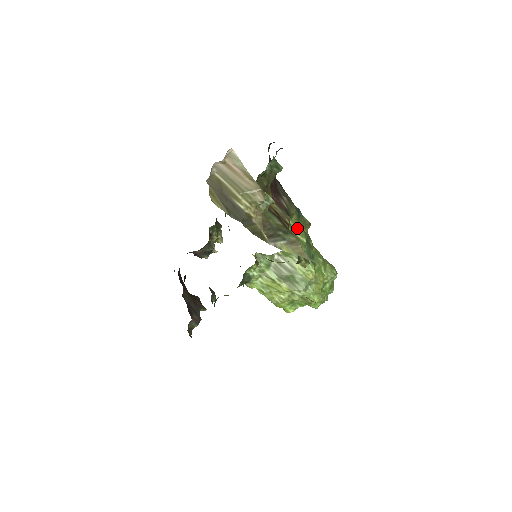
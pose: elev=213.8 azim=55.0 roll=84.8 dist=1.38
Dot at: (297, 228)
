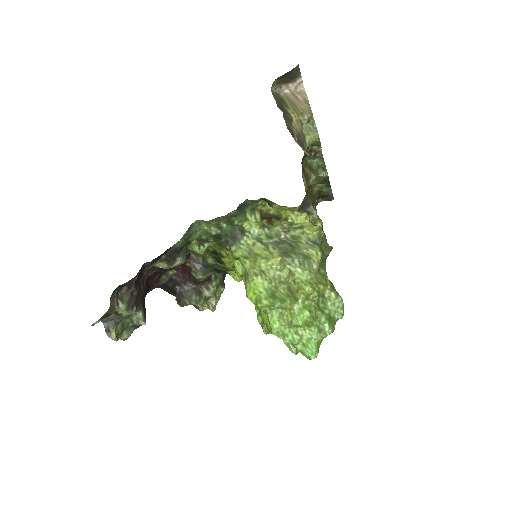
Dot at: occluded
